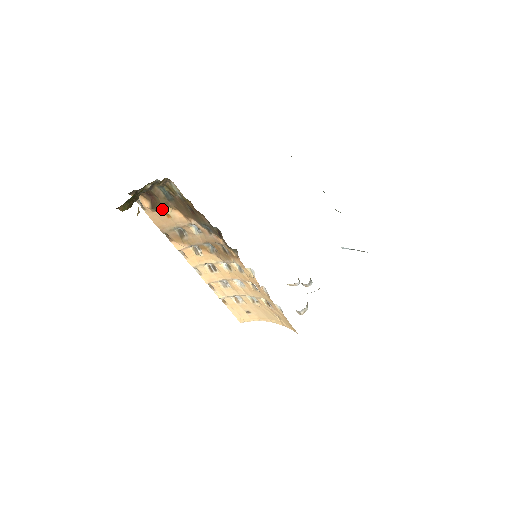
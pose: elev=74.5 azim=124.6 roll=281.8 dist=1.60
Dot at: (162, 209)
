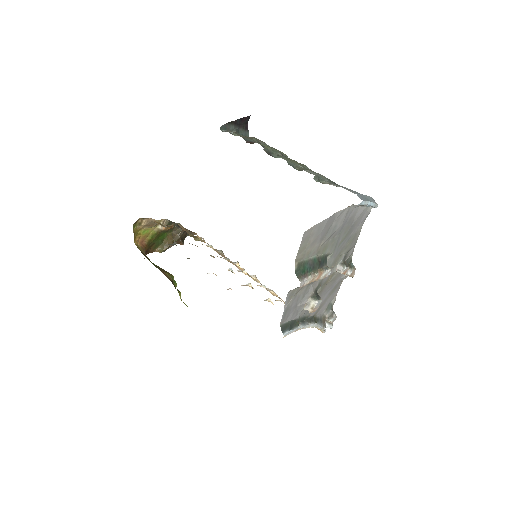
Dot at: (199, 239)
